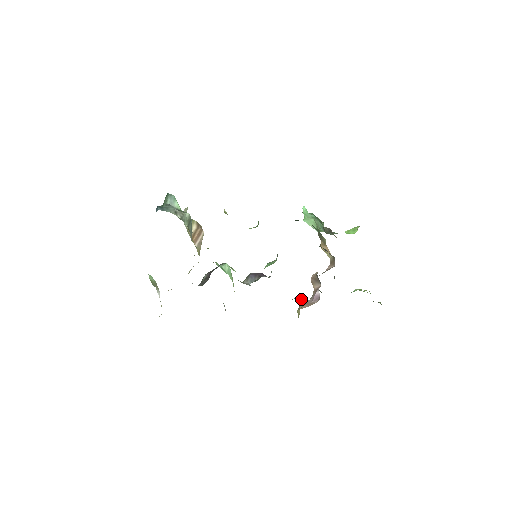
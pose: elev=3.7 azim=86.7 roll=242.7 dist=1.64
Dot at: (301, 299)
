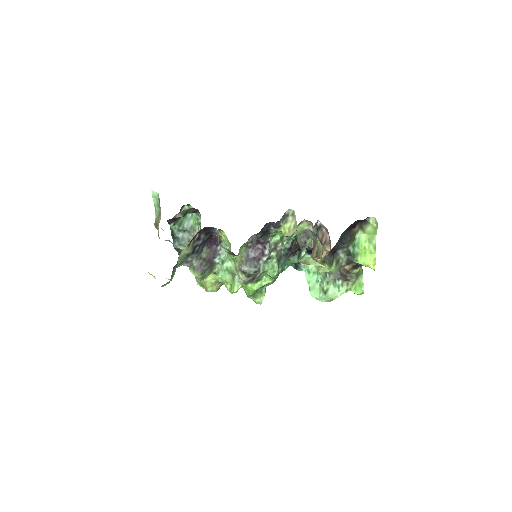
Dot at: (293, 221)
